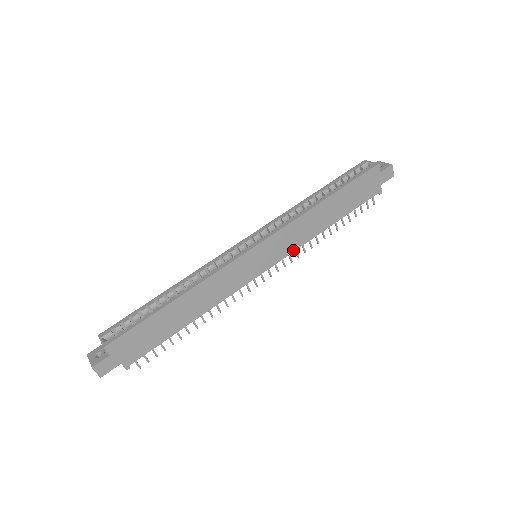
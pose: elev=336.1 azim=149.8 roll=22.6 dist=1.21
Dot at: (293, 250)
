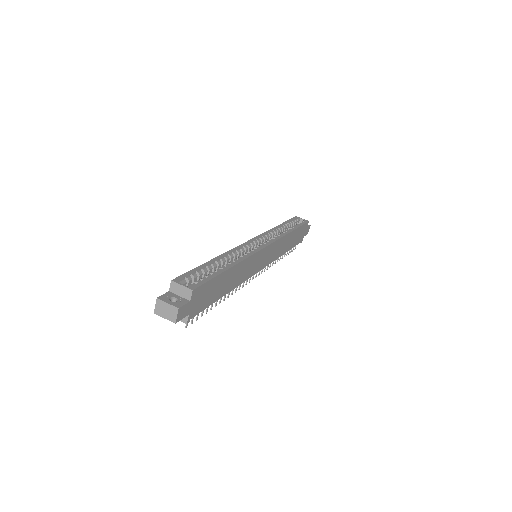
Dot at: (272, 261)
